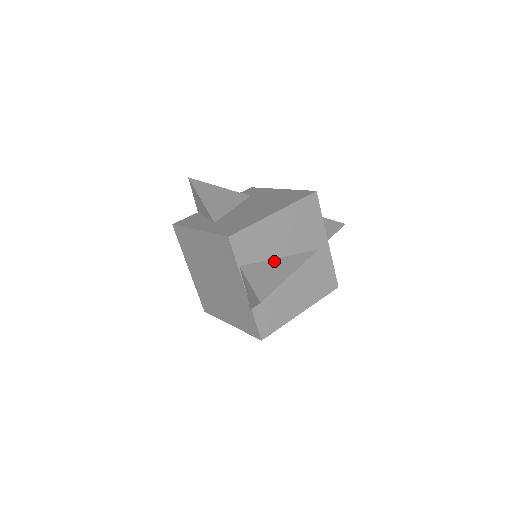
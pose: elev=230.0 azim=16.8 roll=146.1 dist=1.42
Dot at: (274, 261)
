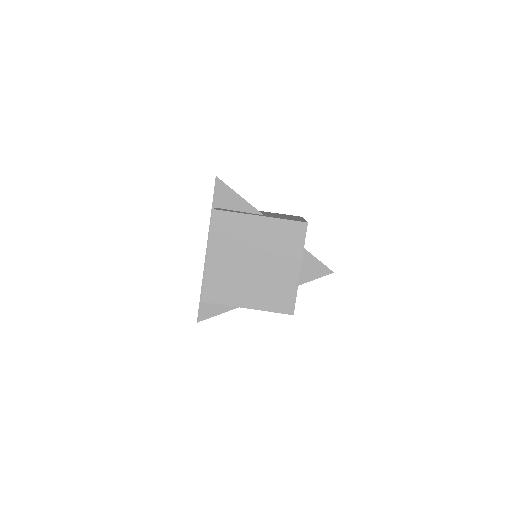
Dot at: occluded
